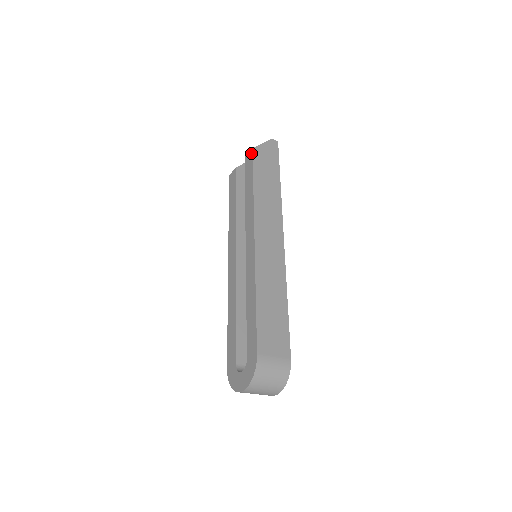
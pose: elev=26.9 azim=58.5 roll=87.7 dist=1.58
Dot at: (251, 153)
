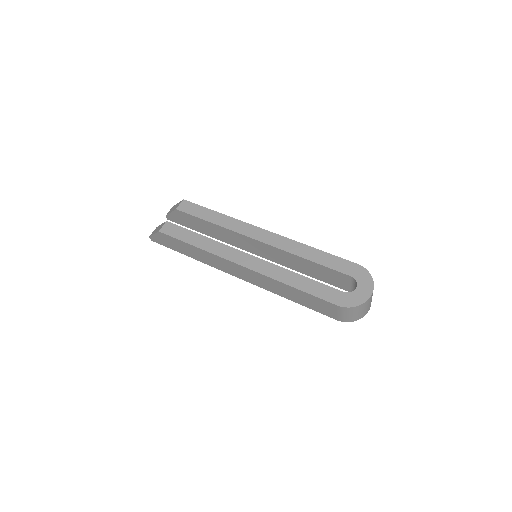
Dot at: (186, 202)
